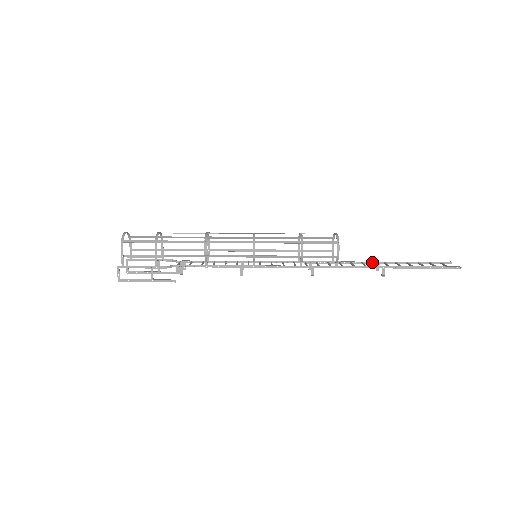
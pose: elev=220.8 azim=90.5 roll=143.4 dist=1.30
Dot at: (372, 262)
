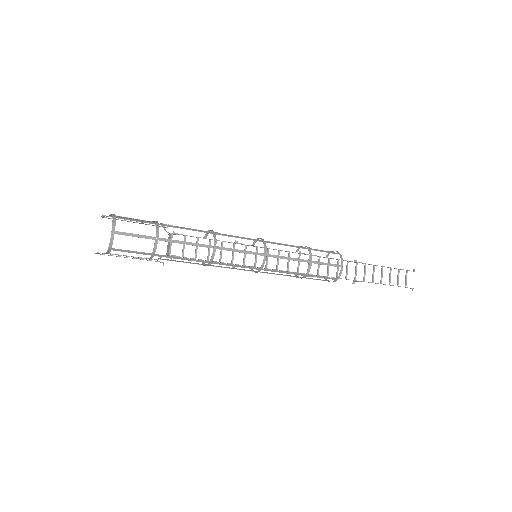
Dot at: (356, 262)
